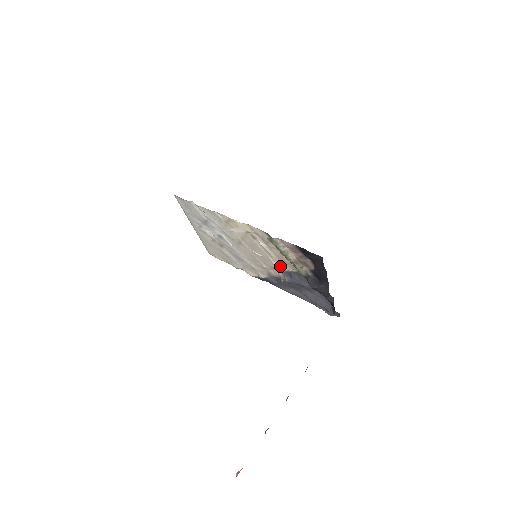
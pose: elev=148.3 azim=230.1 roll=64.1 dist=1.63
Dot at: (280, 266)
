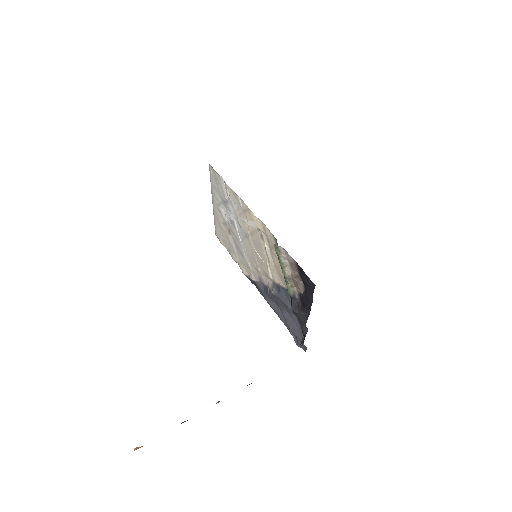
Dot at: (273, 276)
